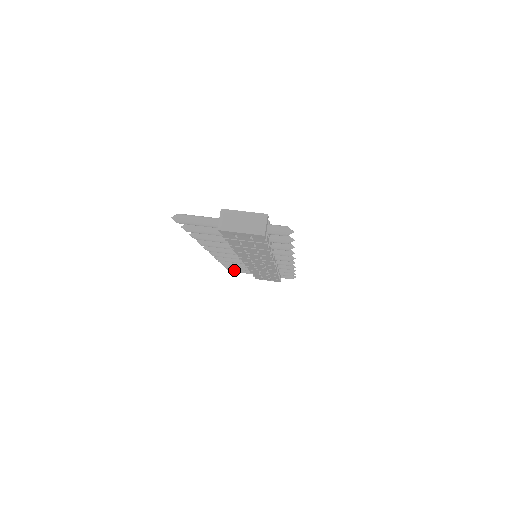
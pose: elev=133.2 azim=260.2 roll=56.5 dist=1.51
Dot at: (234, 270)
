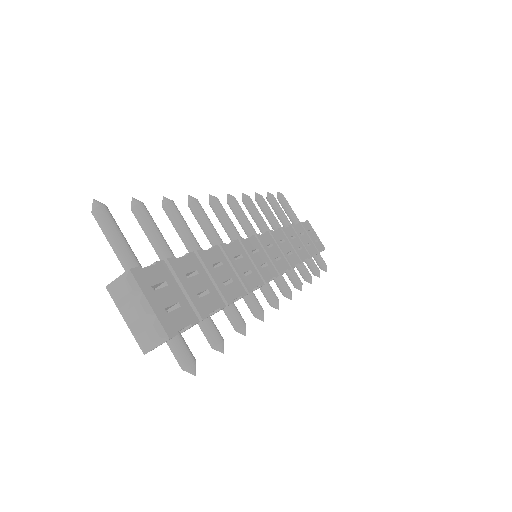
Dot at: (281, 203)
